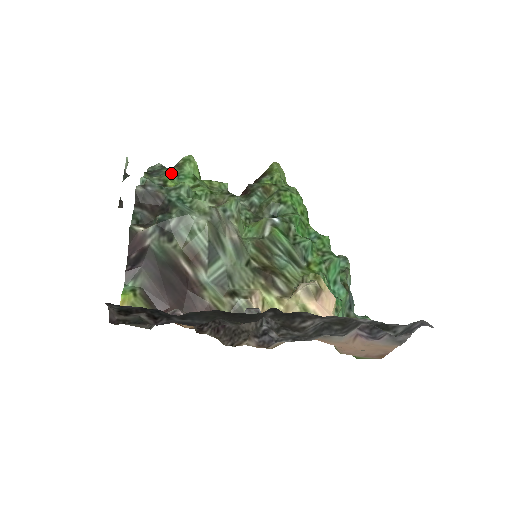
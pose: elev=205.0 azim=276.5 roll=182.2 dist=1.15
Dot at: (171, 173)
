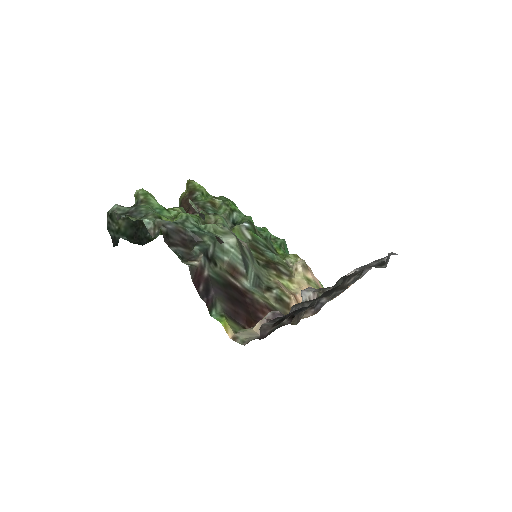
Dot at: (152, 209)
